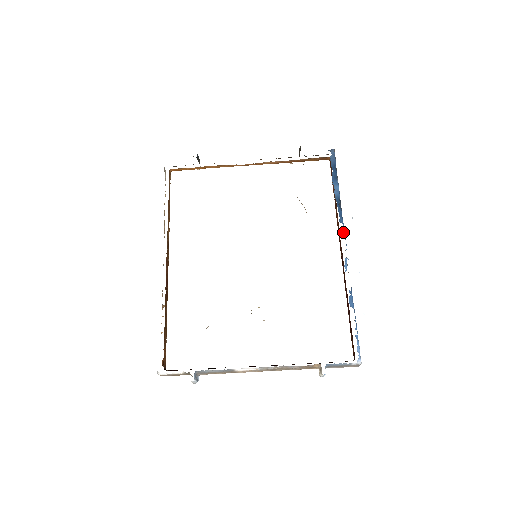
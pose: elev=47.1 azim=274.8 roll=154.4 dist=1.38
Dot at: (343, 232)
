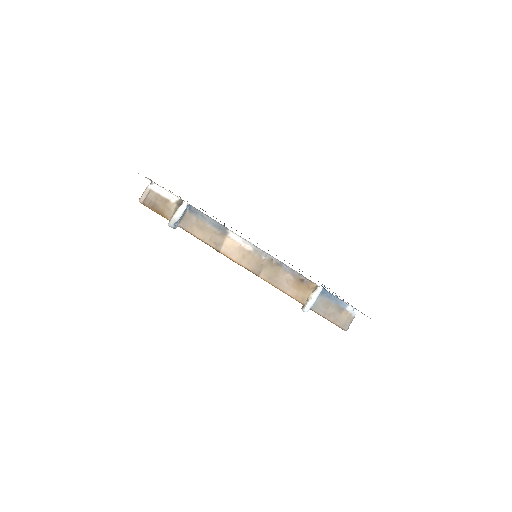
Dot at: occluded
